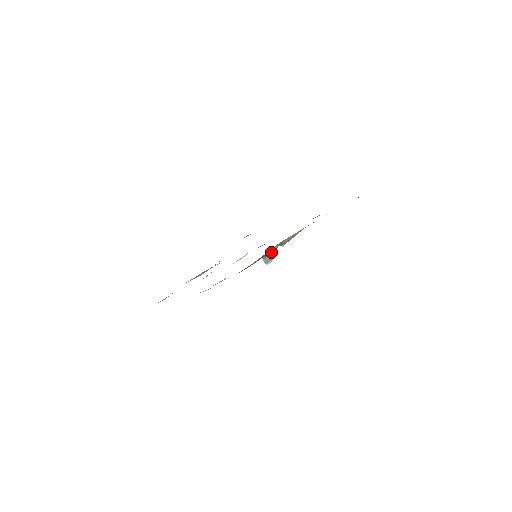
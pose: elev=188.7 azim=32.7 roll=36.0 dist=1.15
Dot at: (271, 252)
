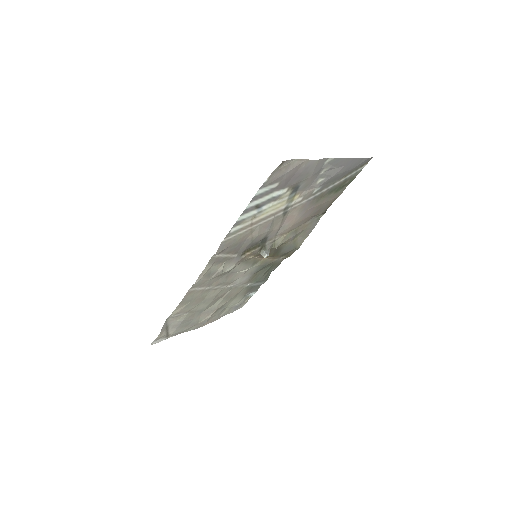
Dot at: (267, 248)
